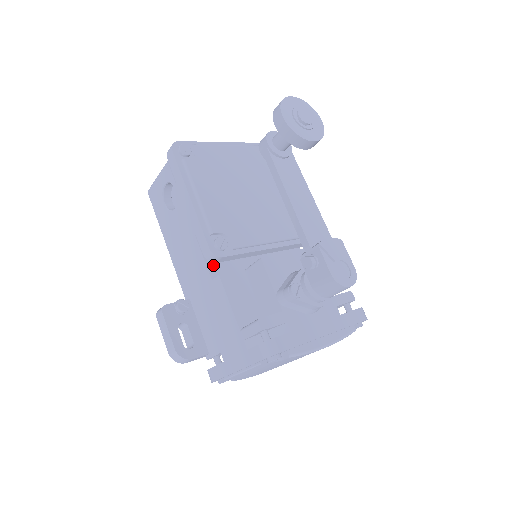
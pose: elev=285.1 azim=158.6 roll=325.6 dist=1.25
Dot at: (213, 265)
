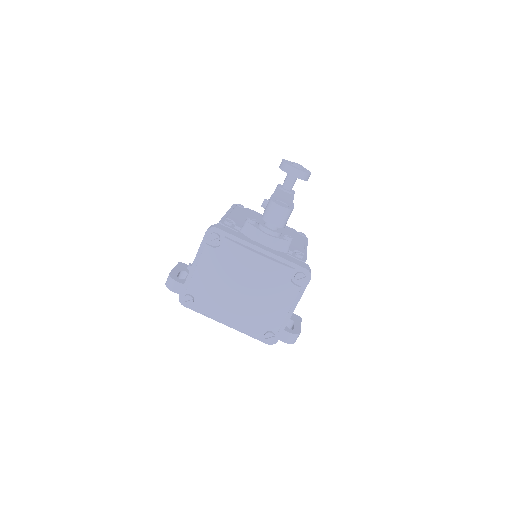
Dot at: occluded
